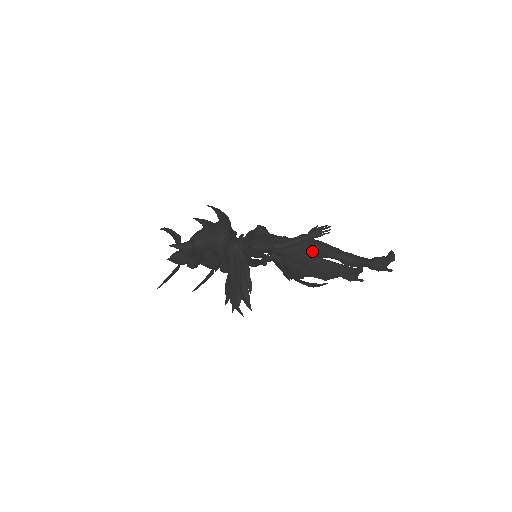
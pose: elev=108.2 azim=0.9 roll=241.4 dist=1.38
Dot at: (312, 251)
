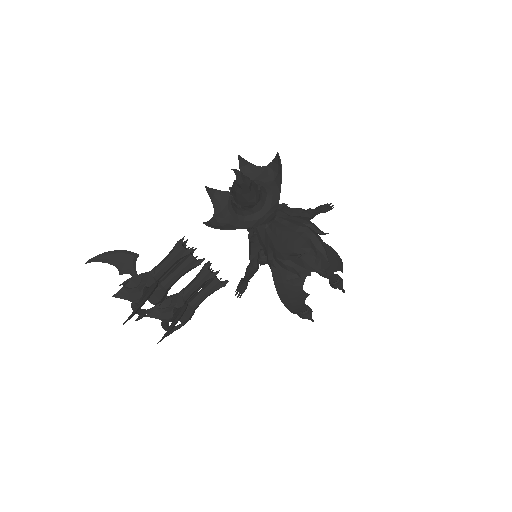
Dot at: occluded
